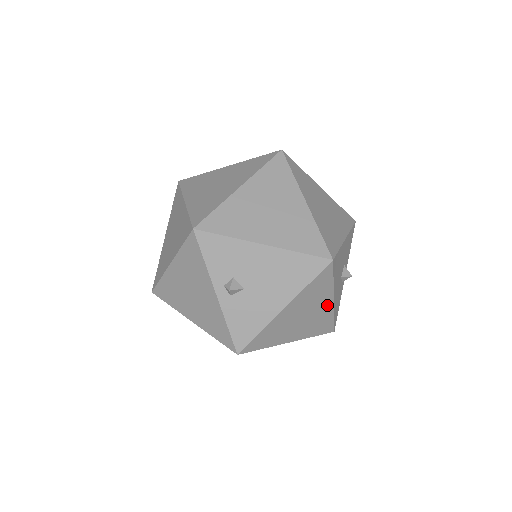
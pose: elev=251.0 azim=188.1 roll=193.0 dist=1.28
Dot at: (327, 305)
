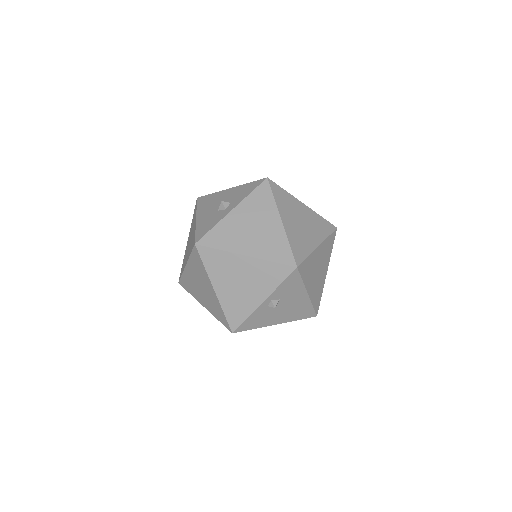
Dot at: occluded
